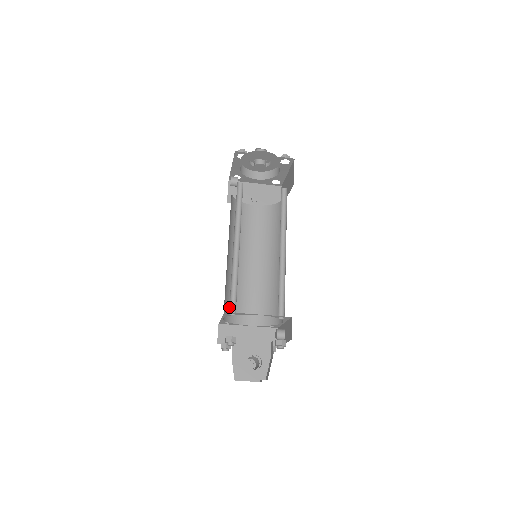
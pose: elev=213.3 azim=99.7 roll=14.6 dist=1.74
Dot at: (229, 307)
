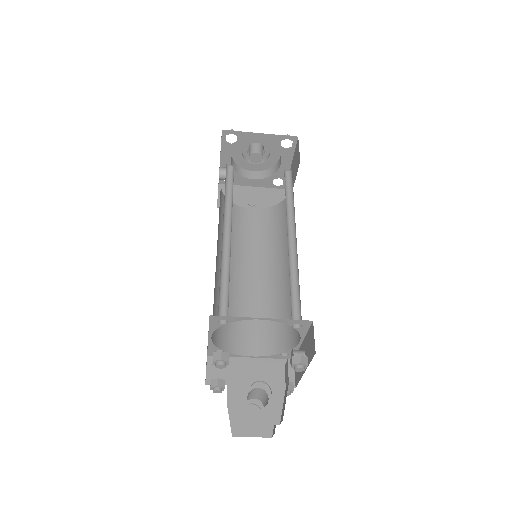
Dot at: (218, 313)
